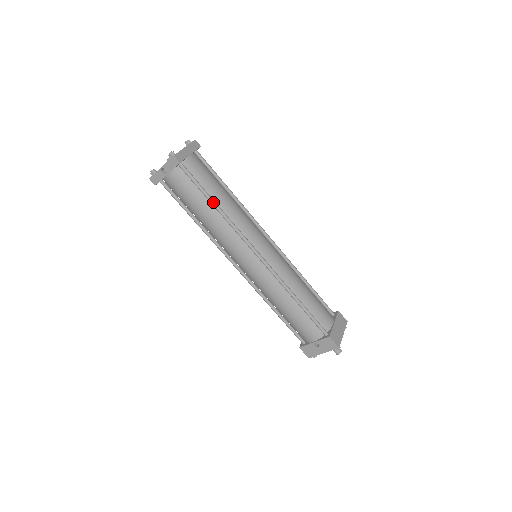
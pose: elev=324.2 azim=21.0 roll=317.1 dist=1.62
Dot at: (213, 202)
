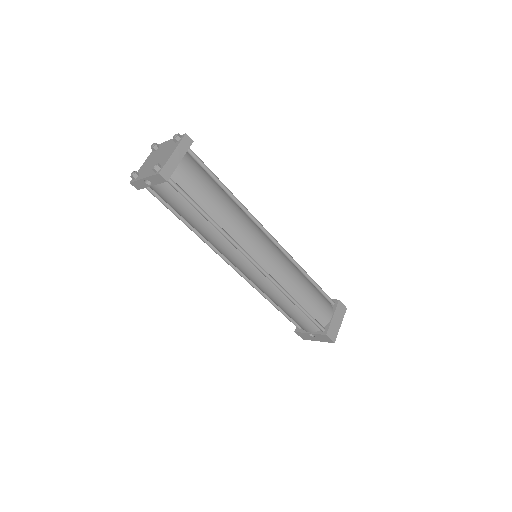
Dot at: (208, 218)
